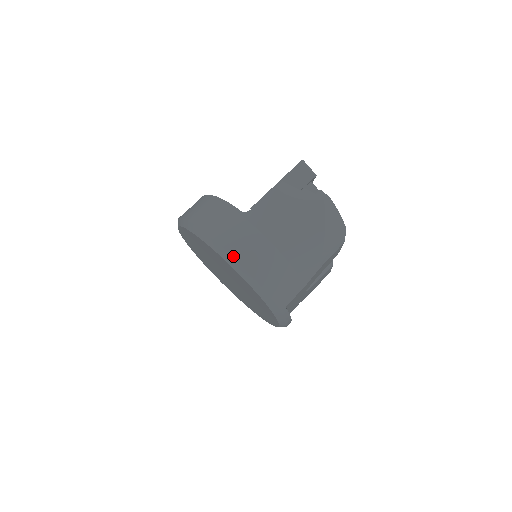
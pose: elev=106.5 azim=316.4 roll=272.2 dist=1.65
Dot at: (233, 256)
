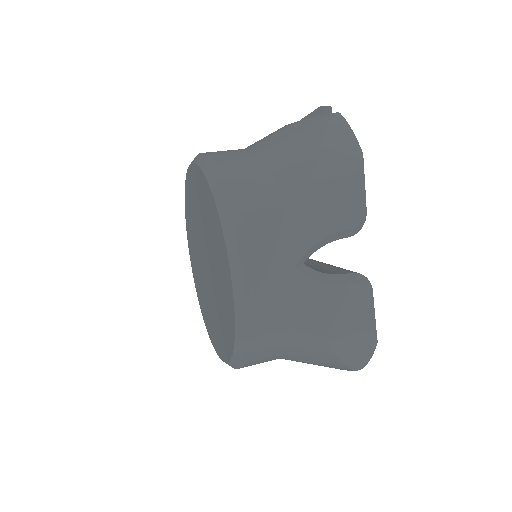
Dot at: (203, 153)
